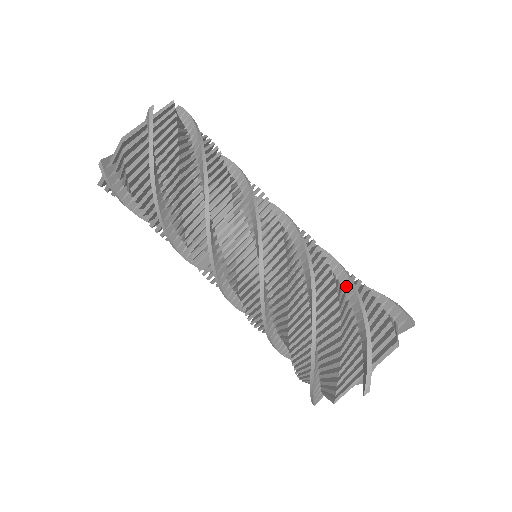
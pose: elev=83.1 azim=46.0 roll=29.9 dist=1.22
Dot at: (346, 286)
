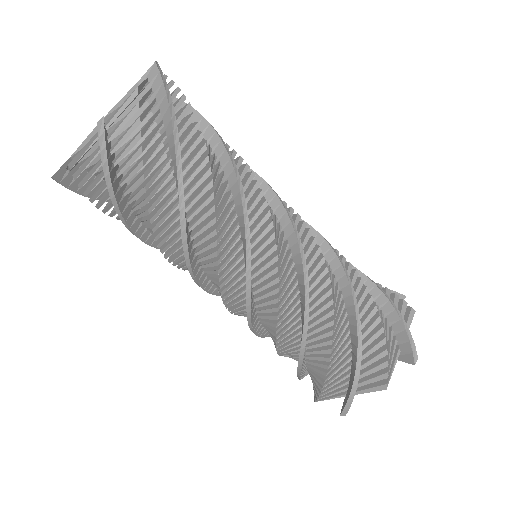
Dot at: (350, 314)
